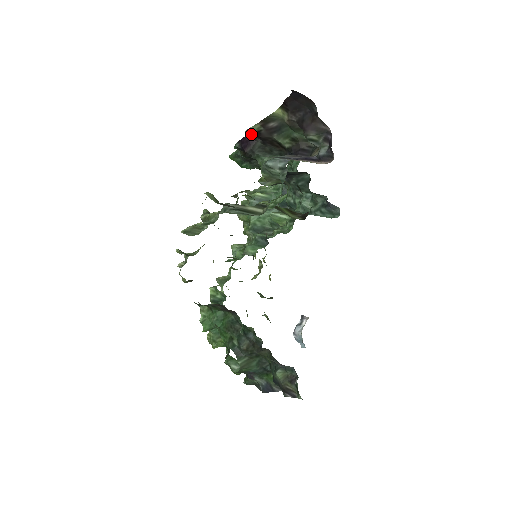
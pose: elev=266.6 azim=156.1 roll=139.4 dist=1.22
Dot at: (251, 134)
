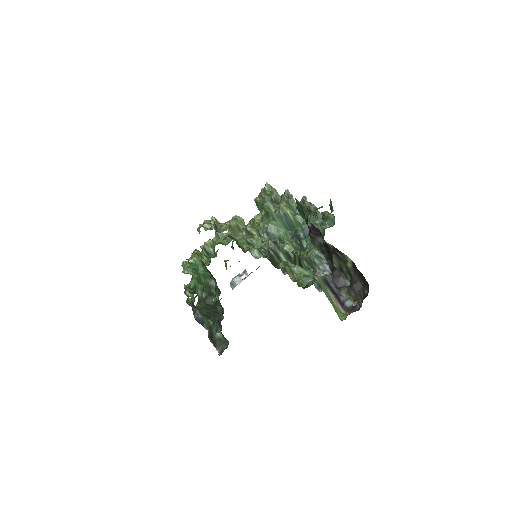
Dot at: (323, 240)
